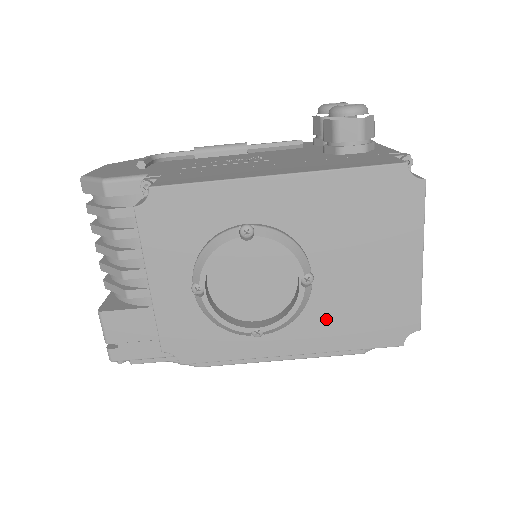
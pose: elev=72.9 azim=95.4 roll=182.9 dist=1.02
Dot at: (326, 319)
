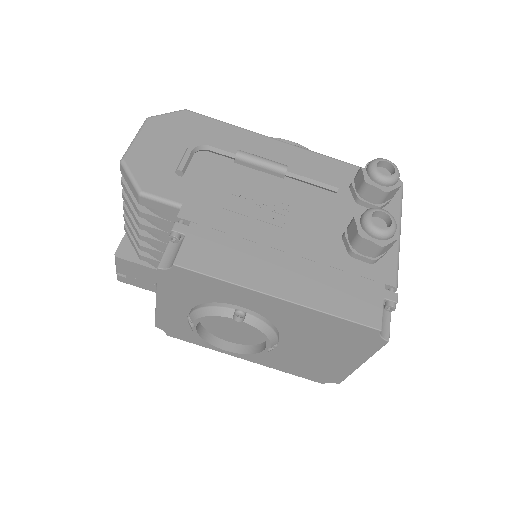
Dot at: (278, 358)
